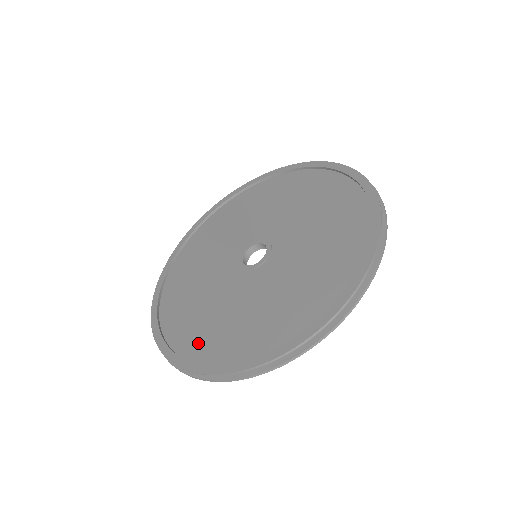
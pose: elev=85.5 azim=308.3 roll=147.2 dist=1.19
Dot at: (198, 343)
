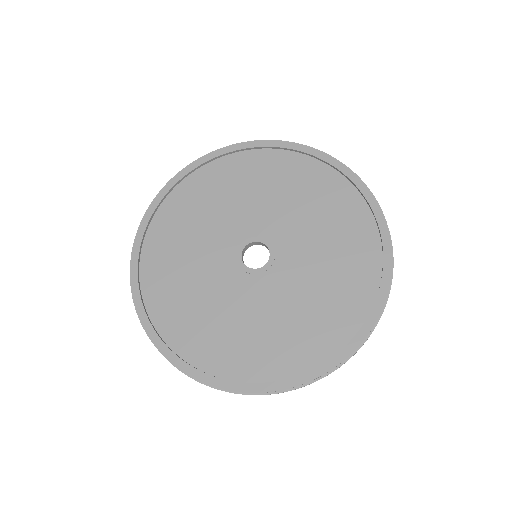
Dot at: (189, 339)
